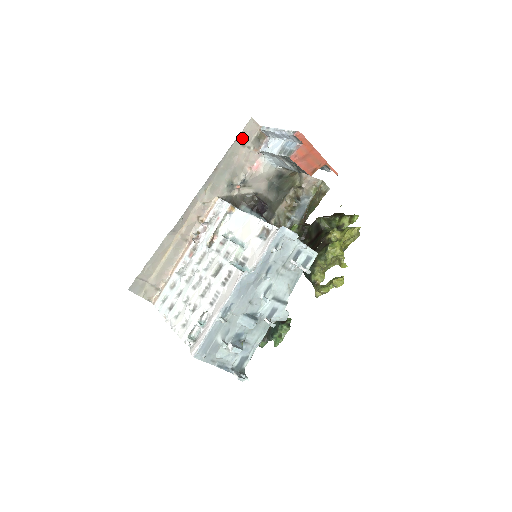
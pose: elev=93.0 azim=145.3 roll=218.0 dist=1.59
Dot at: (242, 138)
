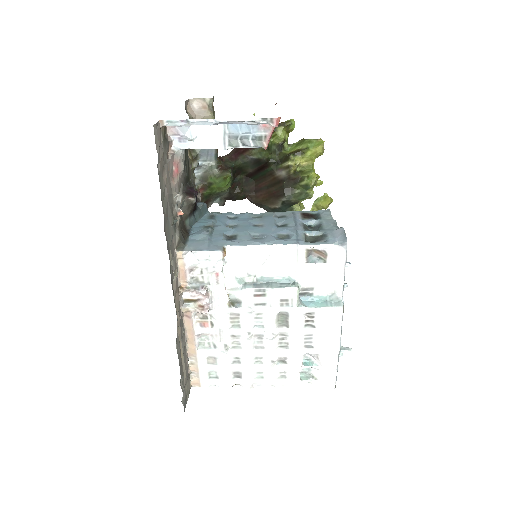
Dot at: (160, 164)
